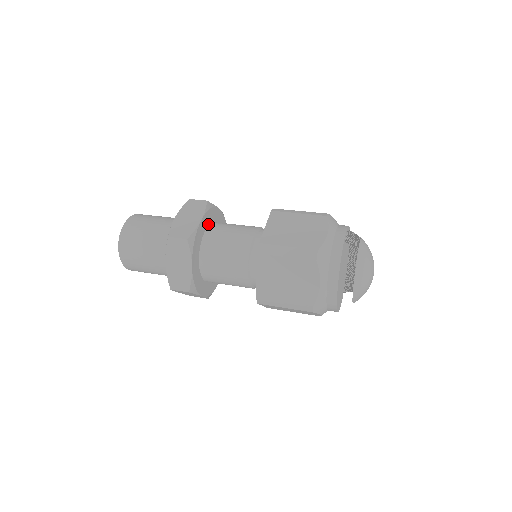
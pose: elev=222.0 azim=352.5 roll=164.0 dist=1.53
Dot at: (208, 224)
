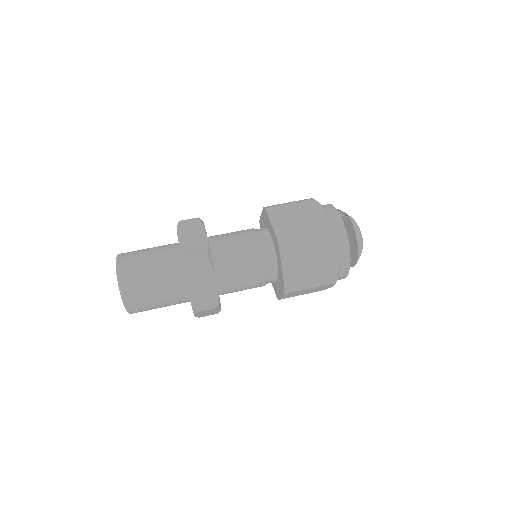
Dot at: occluded
